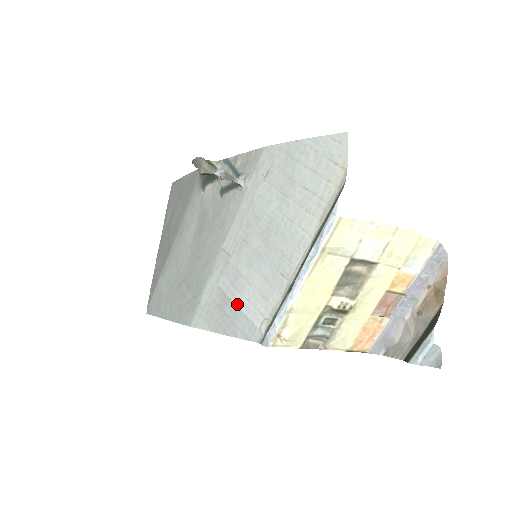
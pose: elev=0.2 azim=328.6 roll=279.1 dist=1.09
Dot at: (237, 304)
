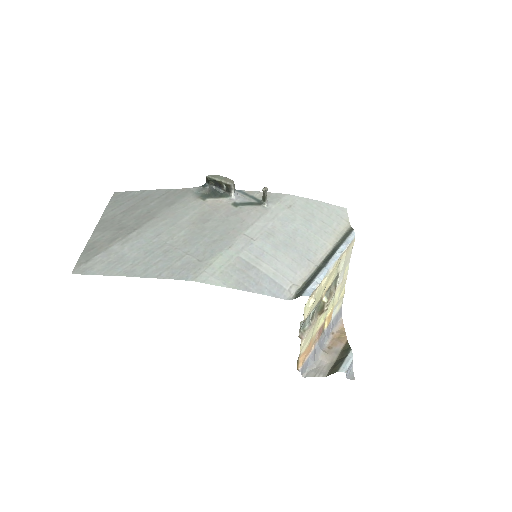
Dot at: (264, 271)
